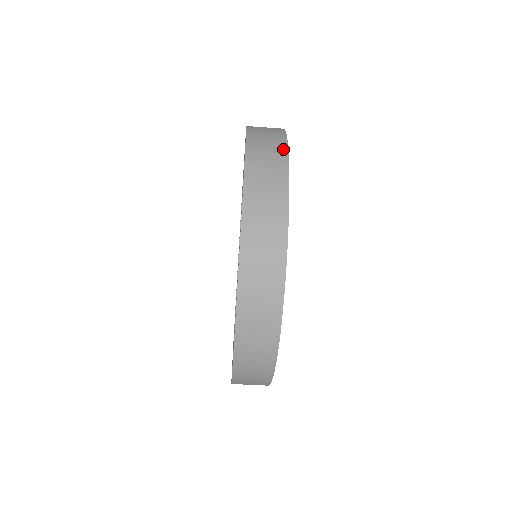
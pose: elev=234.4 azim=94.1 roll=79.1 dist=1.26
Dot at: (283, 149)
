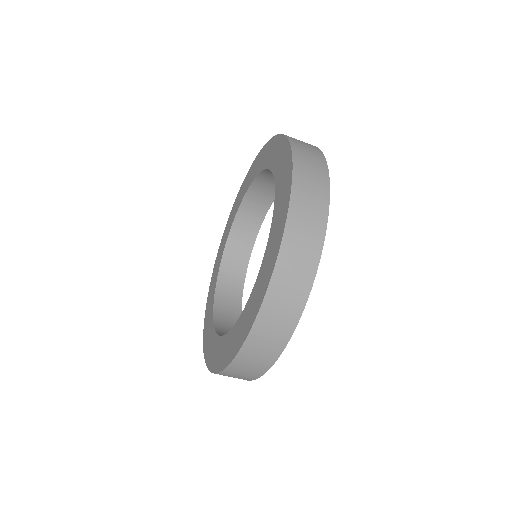
Dot at: (320, 154)
